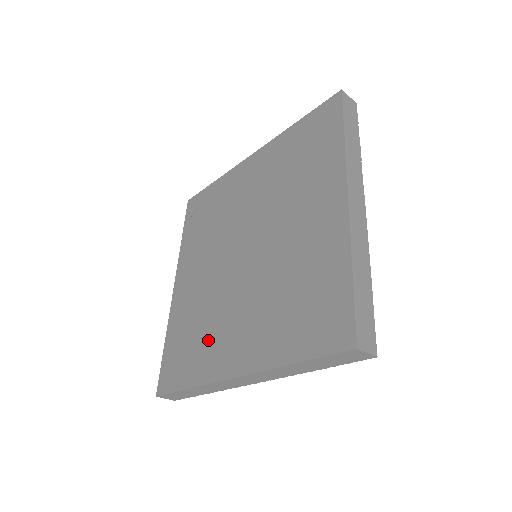
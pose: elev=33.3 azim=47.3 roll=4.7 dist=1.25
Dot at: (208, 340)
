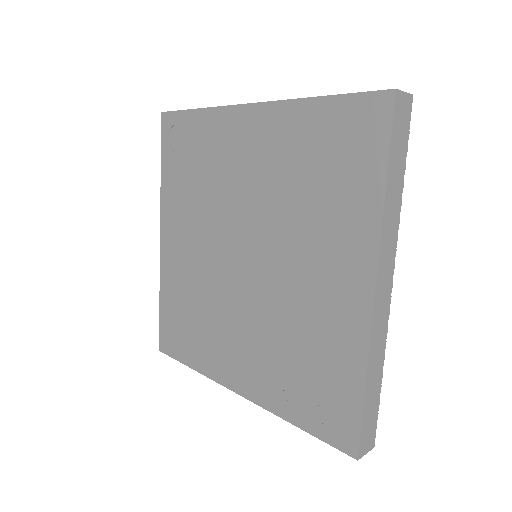
Dot at: (207, 335)
